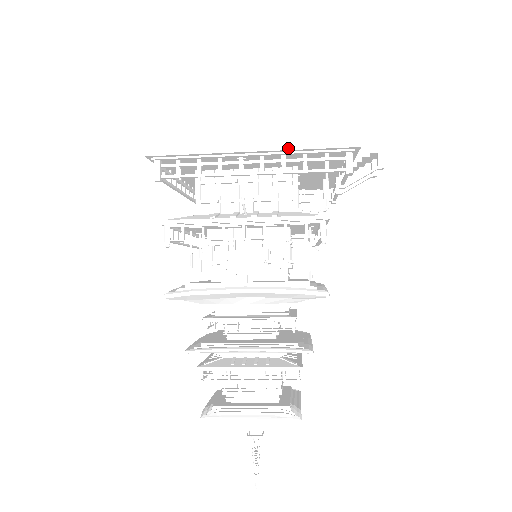
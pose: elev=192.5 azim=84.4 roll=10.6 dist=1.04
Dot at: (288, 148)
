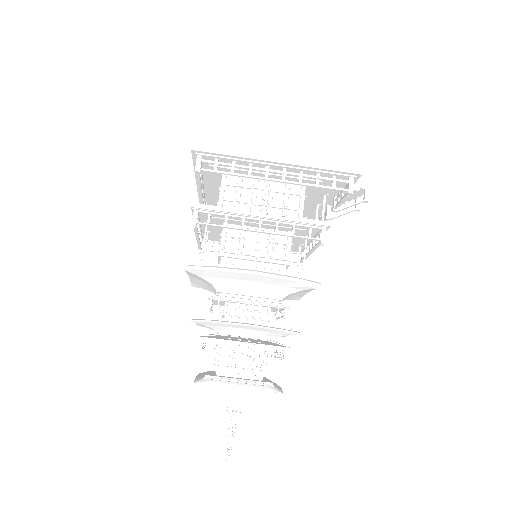
Dot at: (307, 165)
